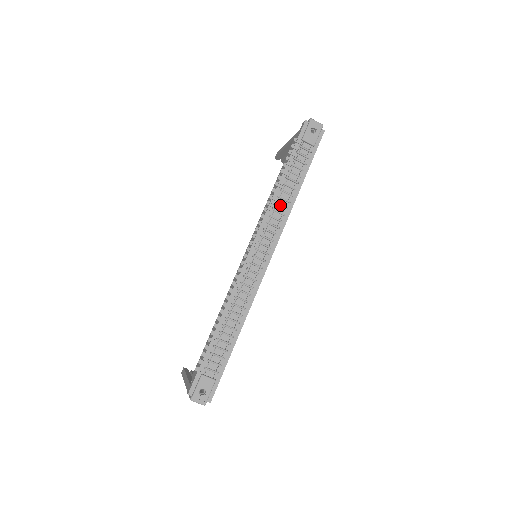
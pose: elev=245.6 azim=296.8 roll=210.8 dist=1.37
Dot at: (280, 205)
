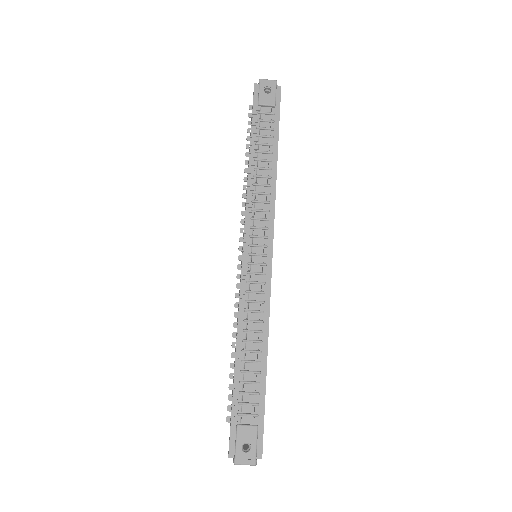
Dot at: (260, 185)
